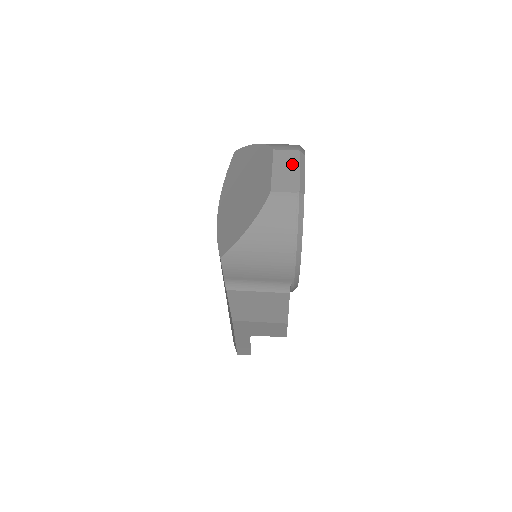
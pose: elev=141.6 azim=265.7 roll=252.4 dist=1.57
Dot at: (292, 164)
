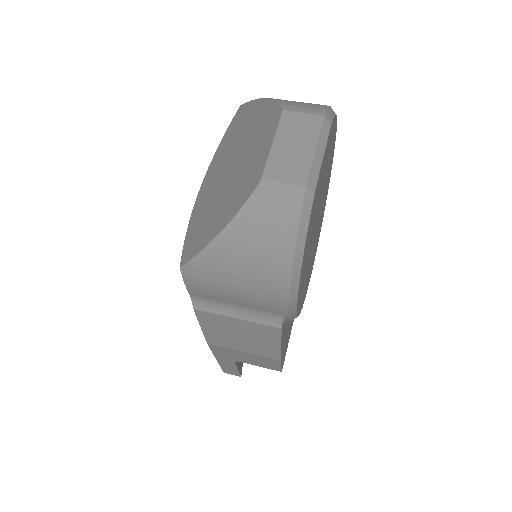
Dot at: (306, 137)
